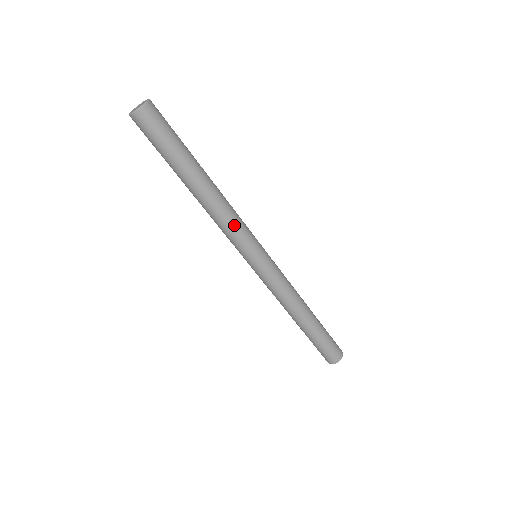
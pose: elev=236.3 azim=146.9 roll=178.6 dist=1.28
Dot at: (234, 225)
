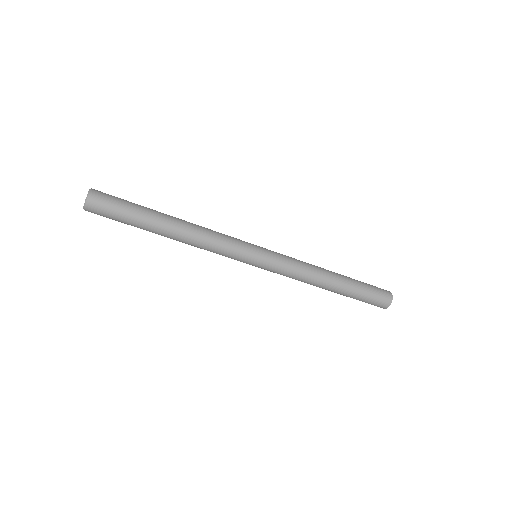
Dot at: (216, 248)
